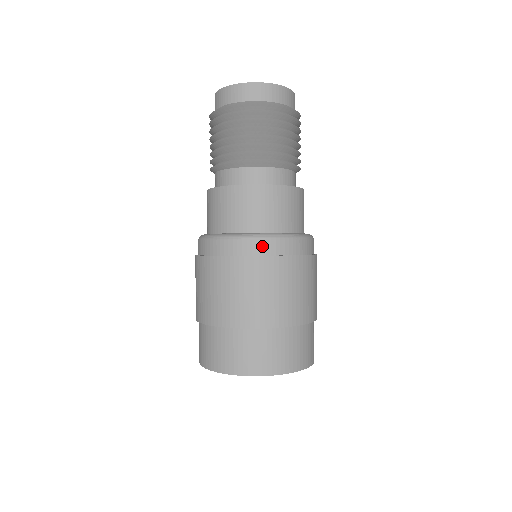
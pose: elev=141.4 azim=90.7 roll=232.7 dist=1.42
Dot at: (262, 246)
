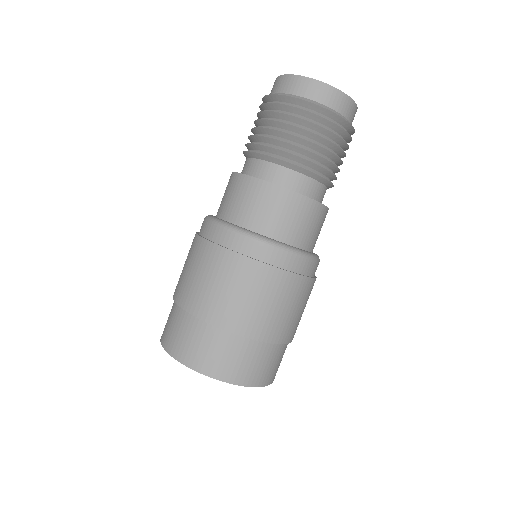
Dot at: (258, 249)
